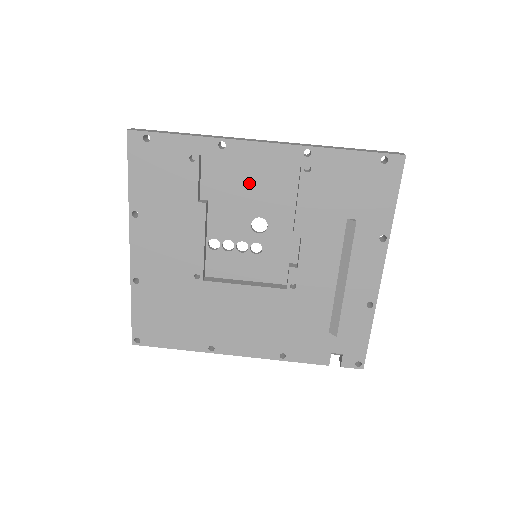
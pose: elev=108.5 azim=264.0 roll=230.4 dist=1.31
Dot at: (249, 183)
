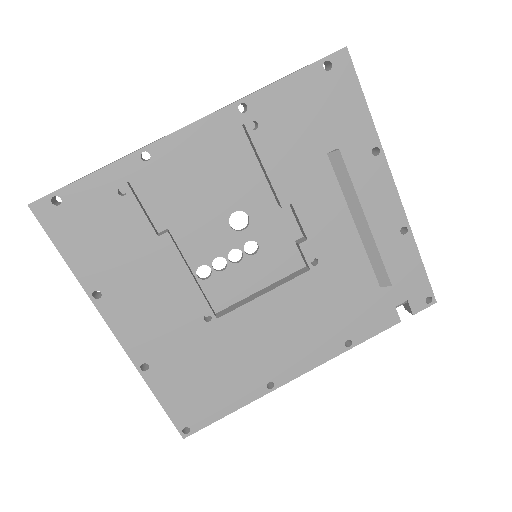
Dot at: (200, 182)
